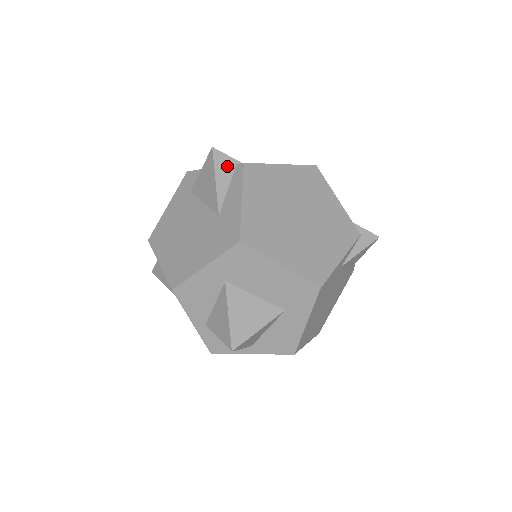
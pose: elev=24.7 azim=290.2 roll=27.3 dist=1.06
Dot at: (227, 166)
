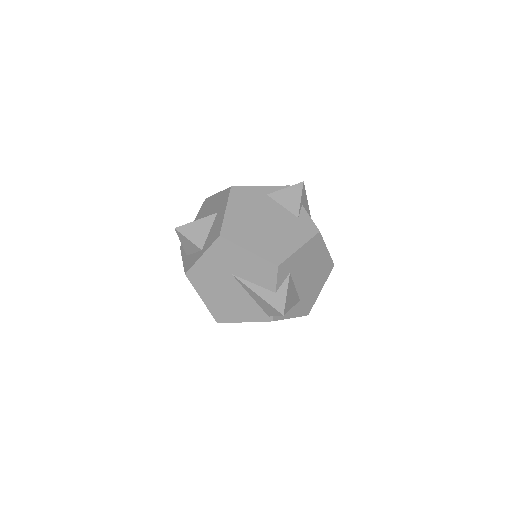
Dot at: occluded
